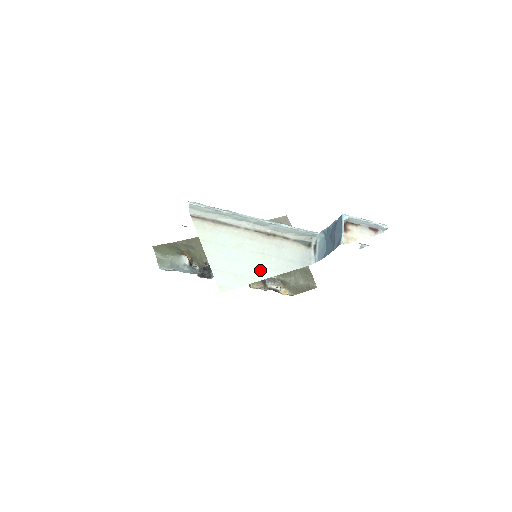
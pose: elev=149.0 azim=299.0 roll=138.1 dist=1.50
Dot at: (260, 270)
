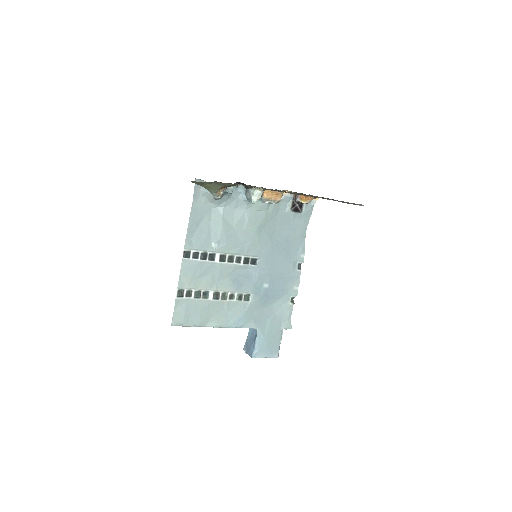
Dot at: occluded
